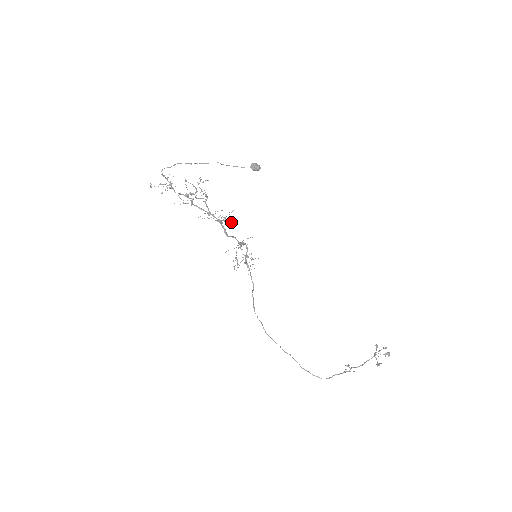
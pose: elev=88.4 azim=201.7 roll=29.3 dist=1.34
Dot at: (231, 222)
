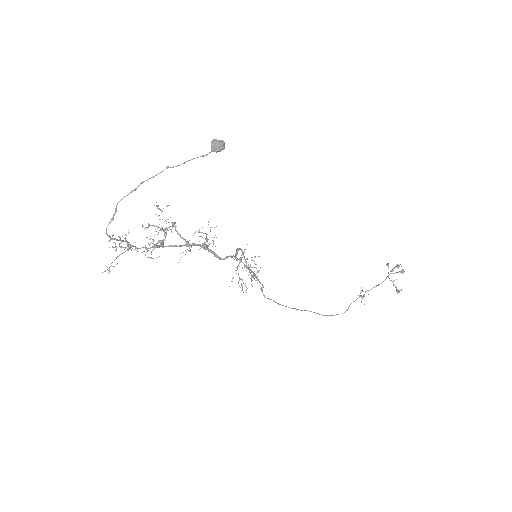
Dot at: (216, 237)
